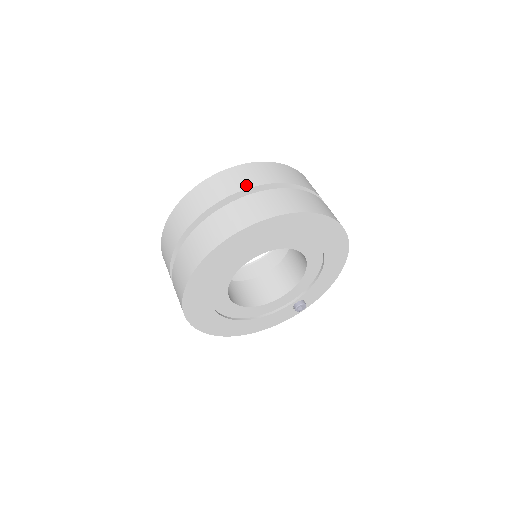
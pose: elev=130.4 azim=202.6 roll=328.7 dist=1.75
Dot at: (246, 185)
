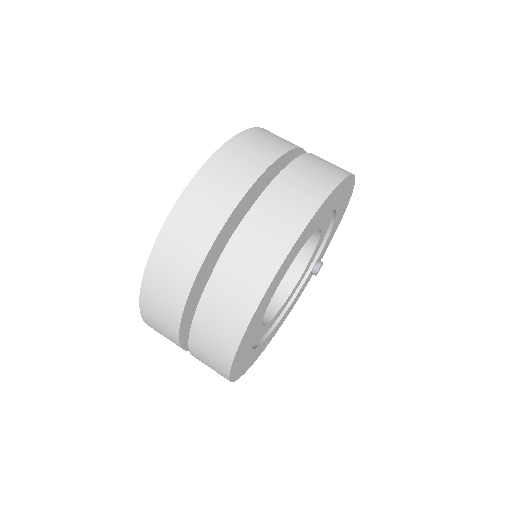
Dot at: (229, 203)
